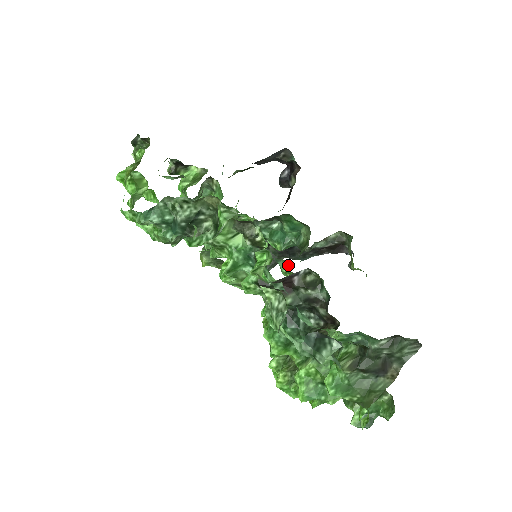
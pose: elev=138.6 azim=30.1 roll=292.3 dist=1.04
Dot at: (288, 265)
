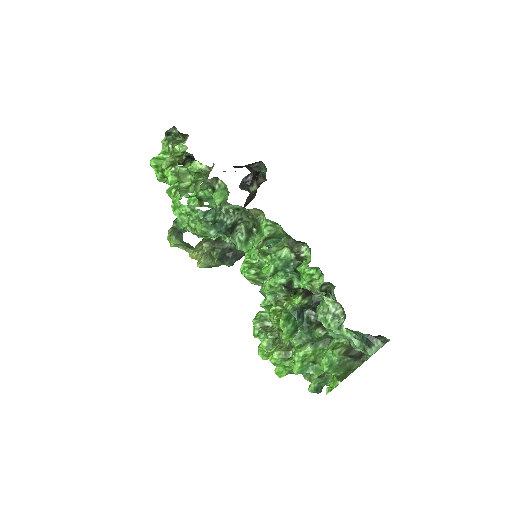
Dot at: occluded
